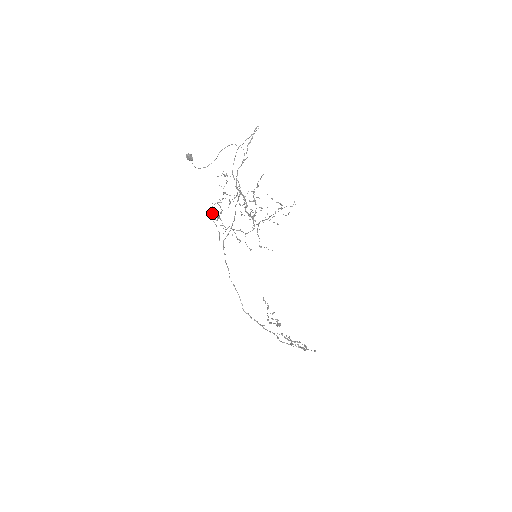
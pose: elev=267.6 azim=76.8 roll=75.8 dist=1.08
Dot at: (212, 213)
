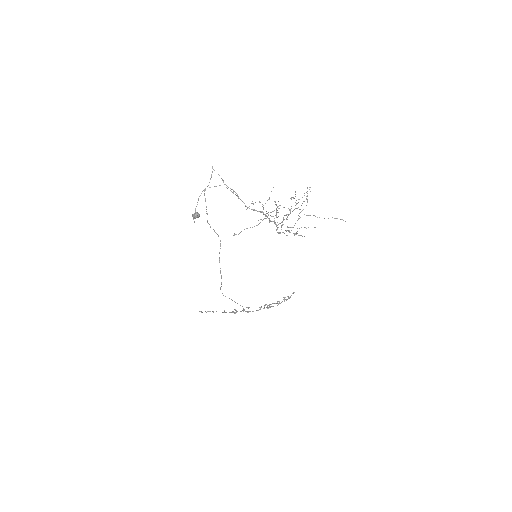
Dot at: (315, 216)
